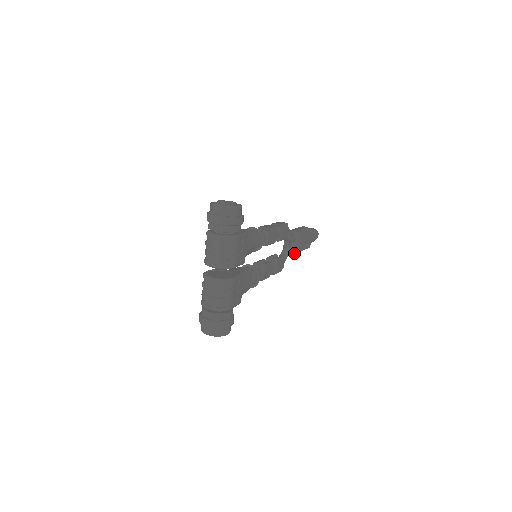
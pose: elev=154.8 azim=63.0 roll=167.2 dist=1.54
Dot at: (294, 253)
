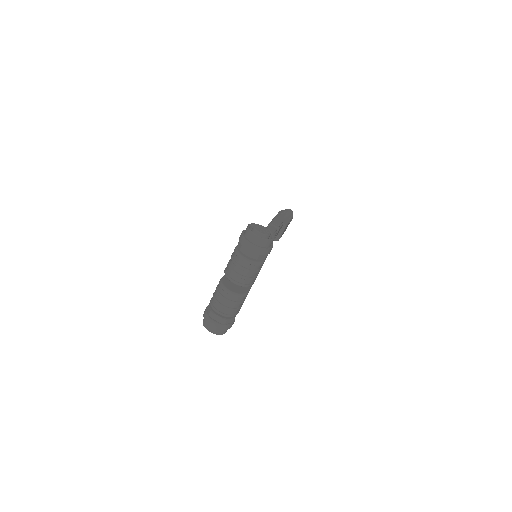
Dot at: (275, 240)
